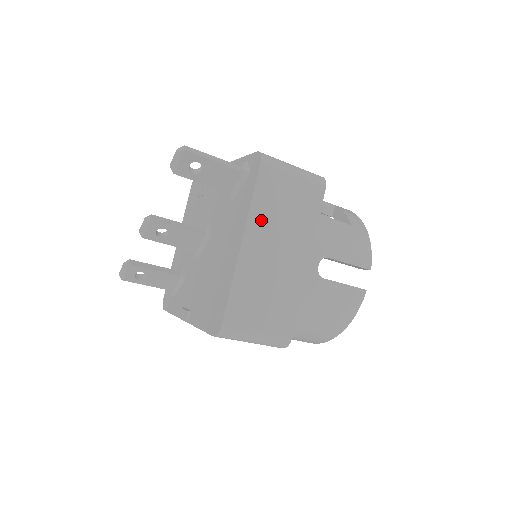
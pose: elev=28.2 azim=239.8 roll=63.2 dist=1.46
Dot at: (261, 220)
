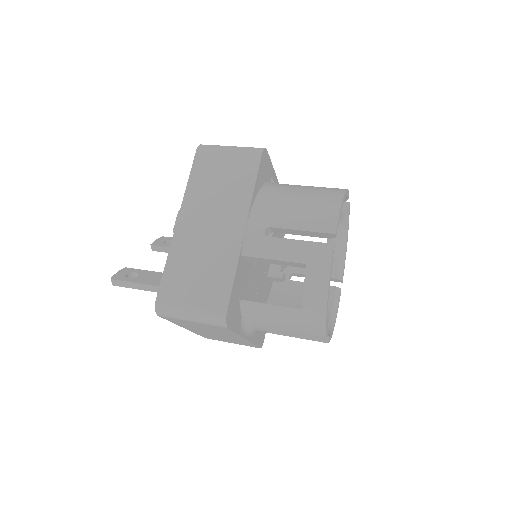
Dot at: (188, 327)
